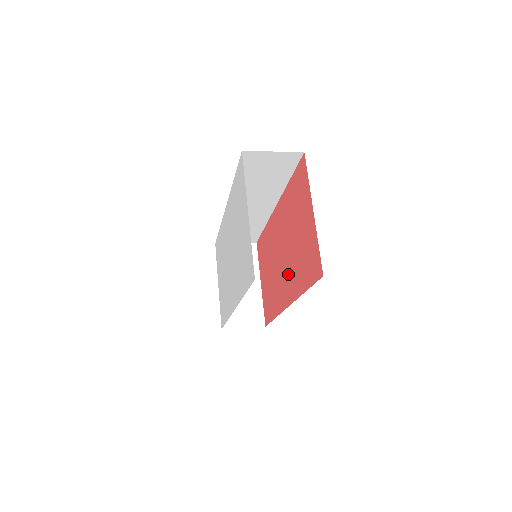
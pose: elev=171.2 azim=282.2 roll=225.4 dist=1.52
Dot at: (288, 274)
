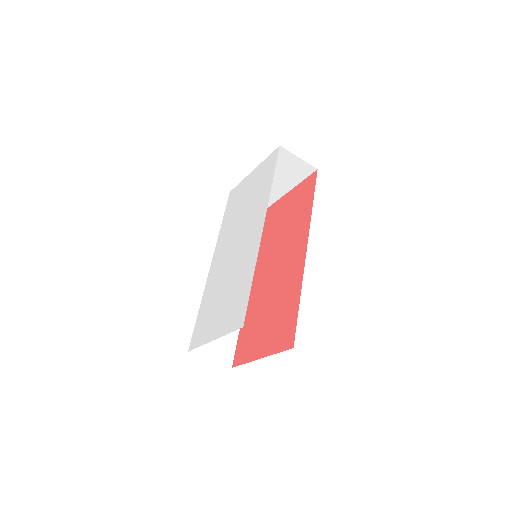
Dot at: (291, 245)
